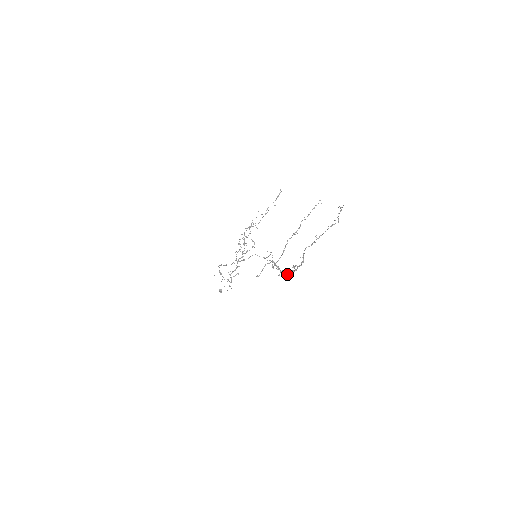
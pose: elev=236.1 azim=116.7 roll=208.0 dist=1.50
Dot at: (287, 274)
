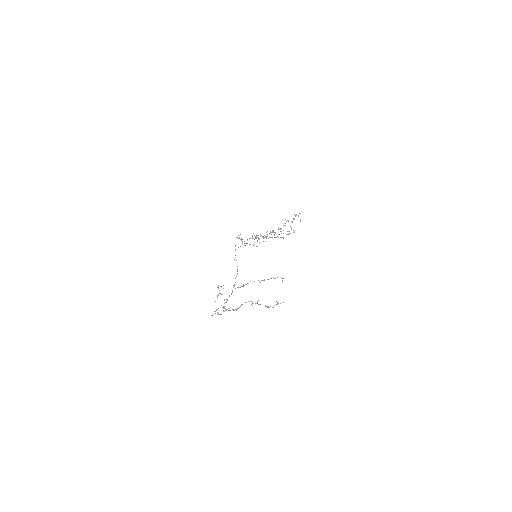
Dot at: occluded
